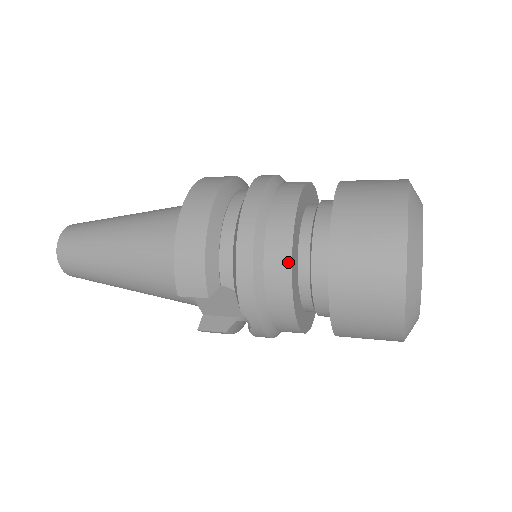
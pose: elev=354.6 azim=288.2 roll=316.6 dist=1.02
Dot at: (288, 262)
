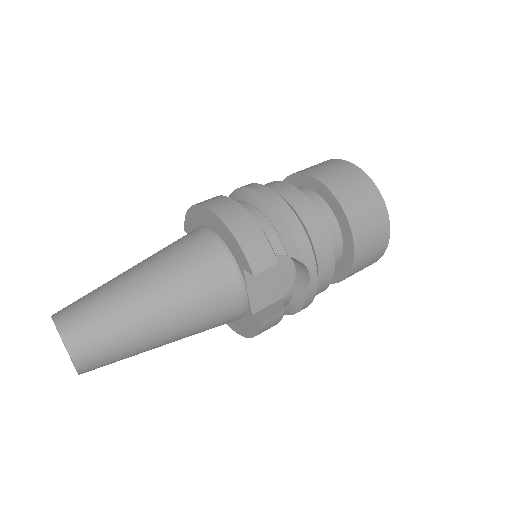
Dot at: (315, 210)
